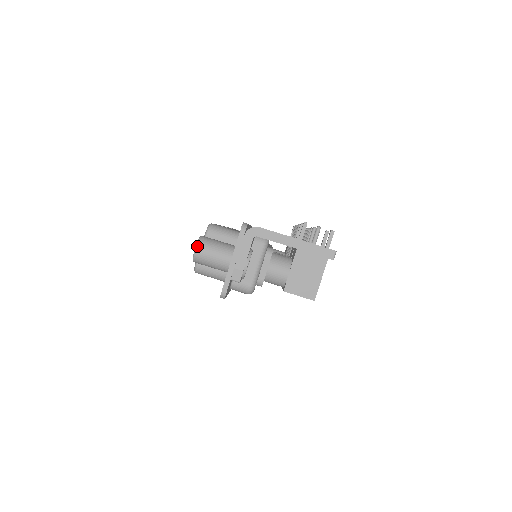
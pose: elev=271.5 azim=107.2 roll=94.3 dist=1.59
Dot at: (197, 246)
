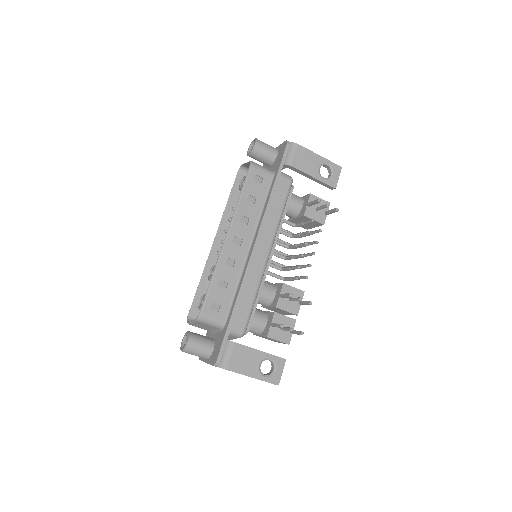
Dot at: occluded
